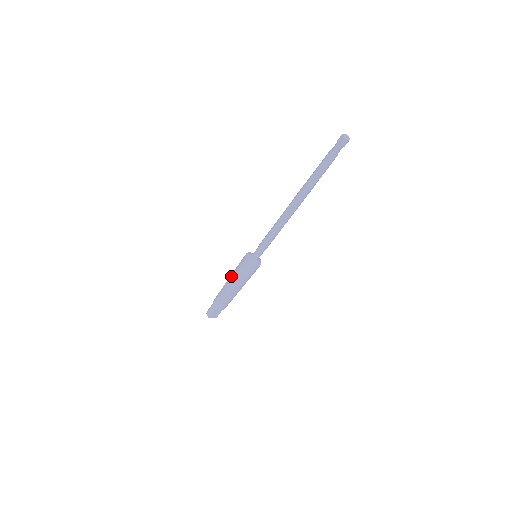
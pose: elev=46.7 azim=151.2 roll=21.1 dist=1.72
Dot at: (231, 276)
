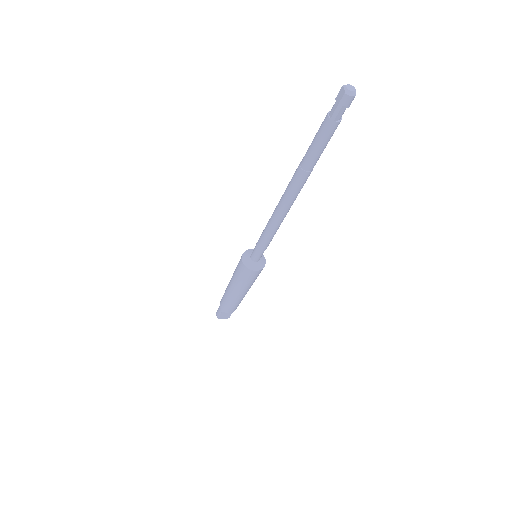
Dot at: occluded
